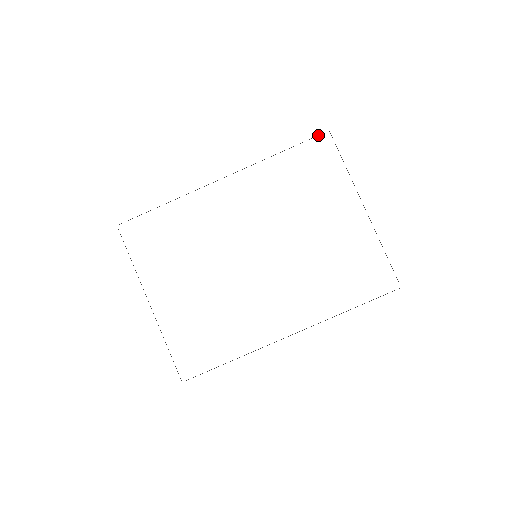
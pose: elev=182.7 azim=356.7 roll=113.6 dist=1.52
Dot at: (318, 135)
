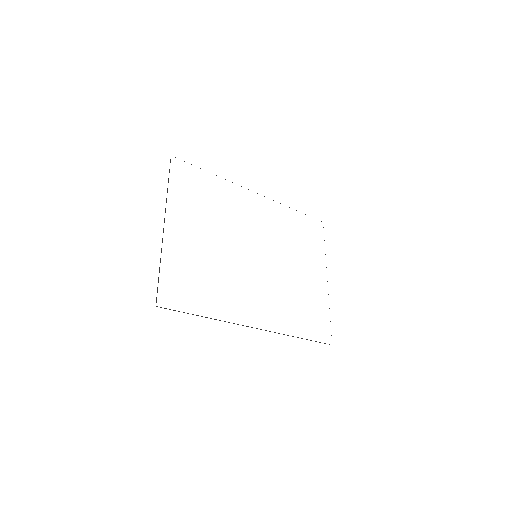
Dot at: occluded
